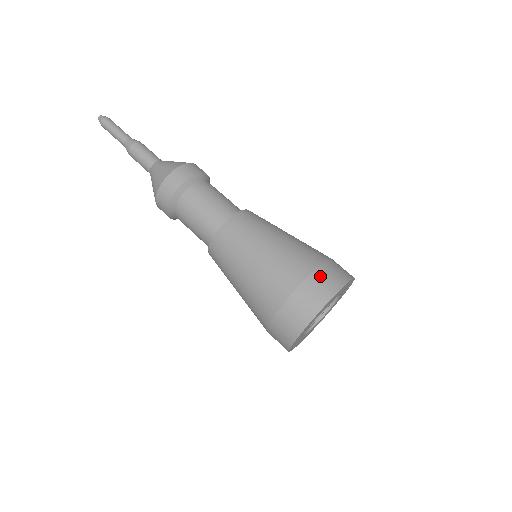
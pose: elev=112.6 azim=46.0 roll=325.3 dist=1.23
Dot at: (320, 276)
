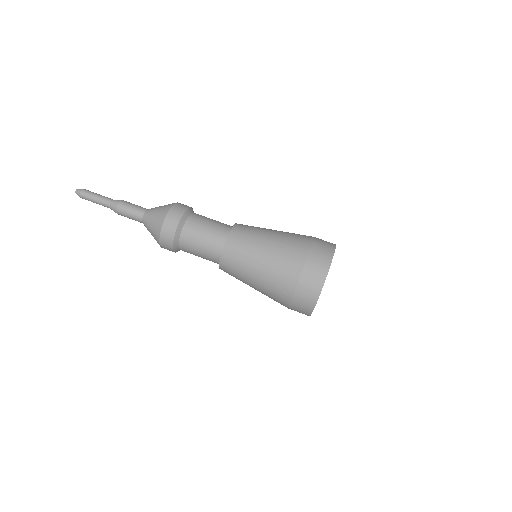
Dot at: (315, 253)
